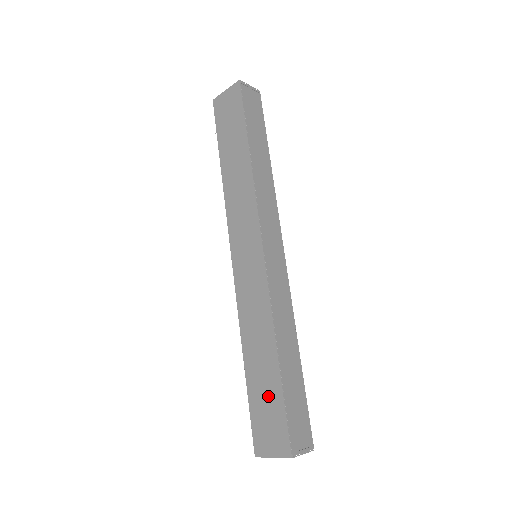
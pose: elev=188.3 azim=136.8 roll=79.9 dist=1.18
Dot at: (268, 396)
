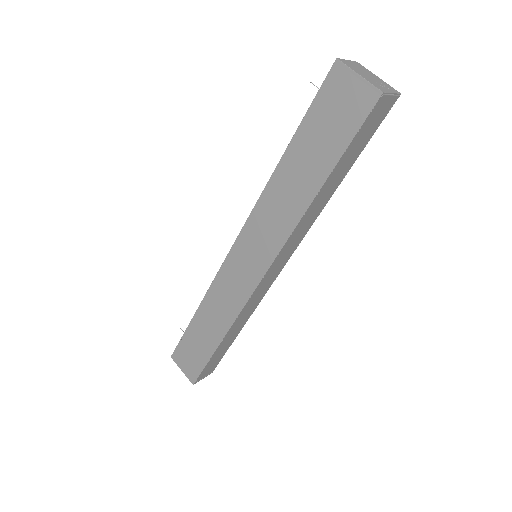
Dot at: (199, 348)
